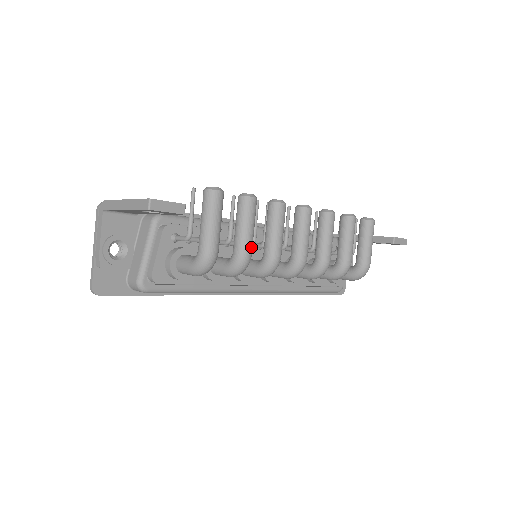
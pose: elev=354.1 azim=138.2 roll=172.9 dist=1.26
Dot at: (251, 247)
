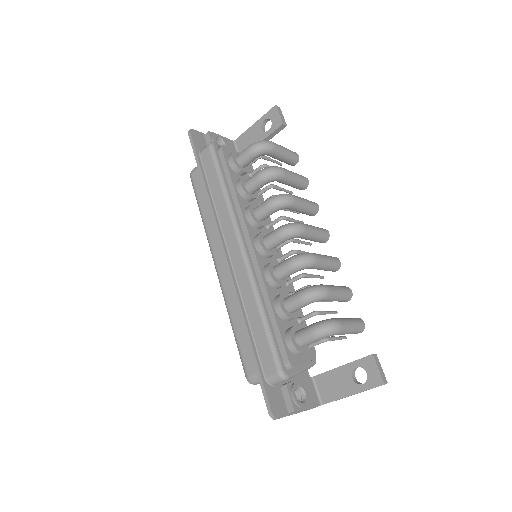
Dot at: (288, 174)
